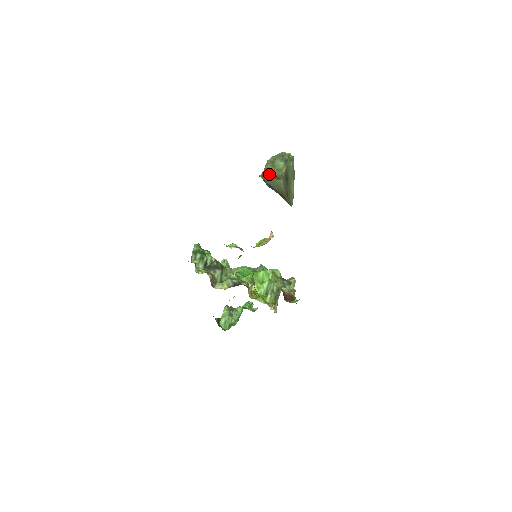
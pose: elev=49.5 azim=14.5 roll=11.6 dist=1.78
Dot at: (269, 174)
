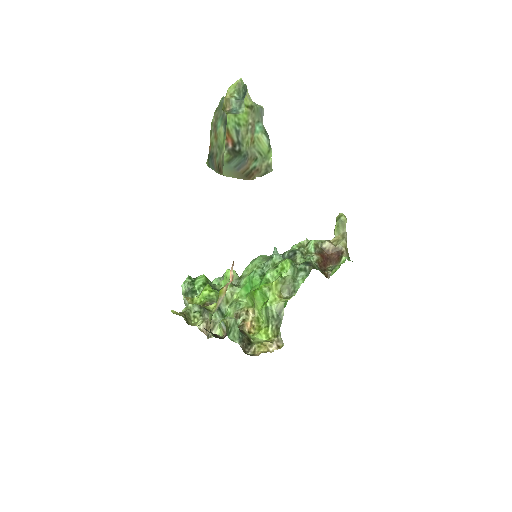
Dot at: (213, 159)
